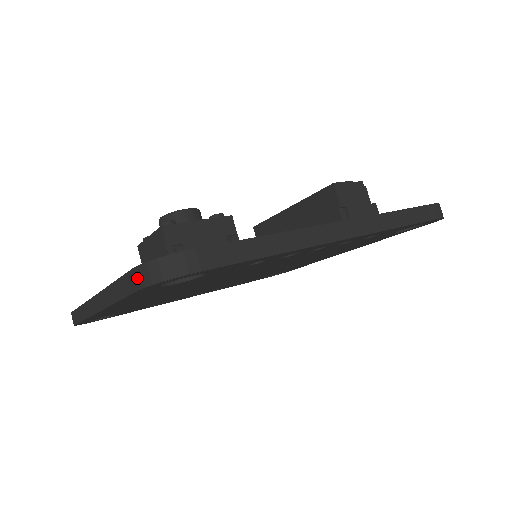
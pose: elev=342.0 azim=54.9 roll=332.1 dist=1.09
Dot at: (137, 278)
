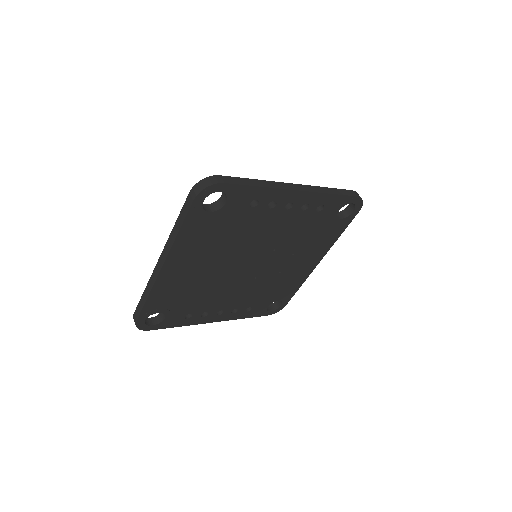
Dot at: (192, 195)
